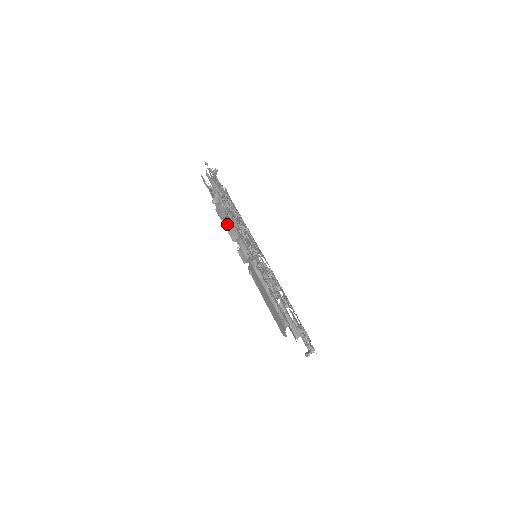
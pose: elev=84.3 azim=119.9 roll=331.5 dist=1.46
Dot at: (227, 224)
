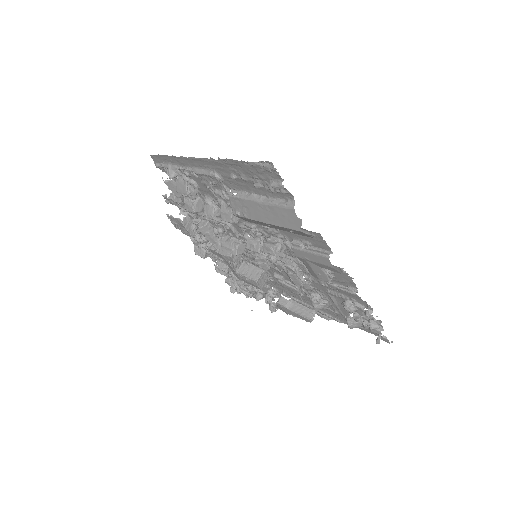
Dot at: (213, 246)
